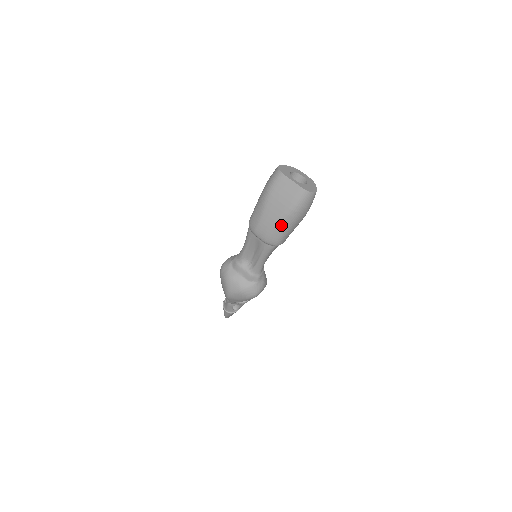
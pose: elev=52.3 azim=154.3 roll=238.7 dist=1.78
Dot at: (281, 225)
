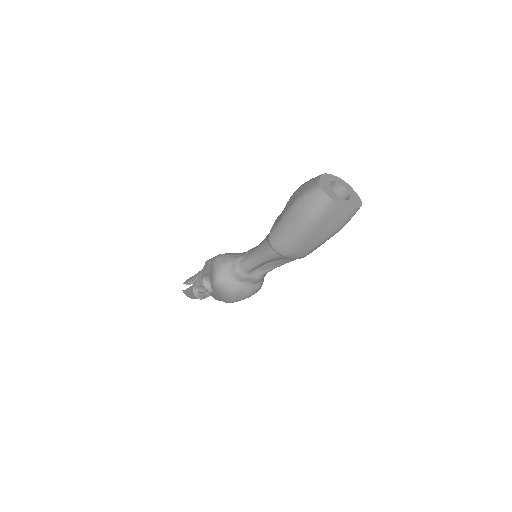
Dot at: (323, 243)
